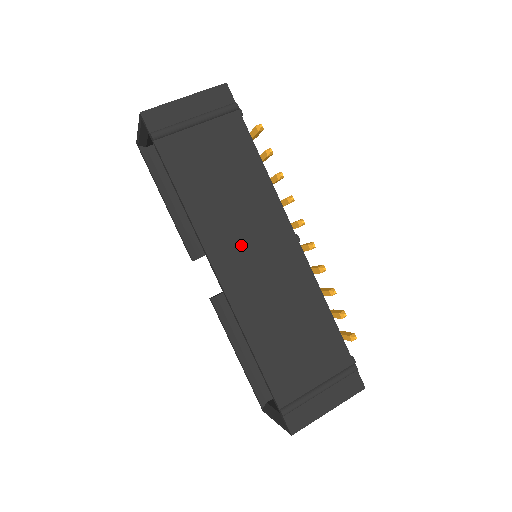
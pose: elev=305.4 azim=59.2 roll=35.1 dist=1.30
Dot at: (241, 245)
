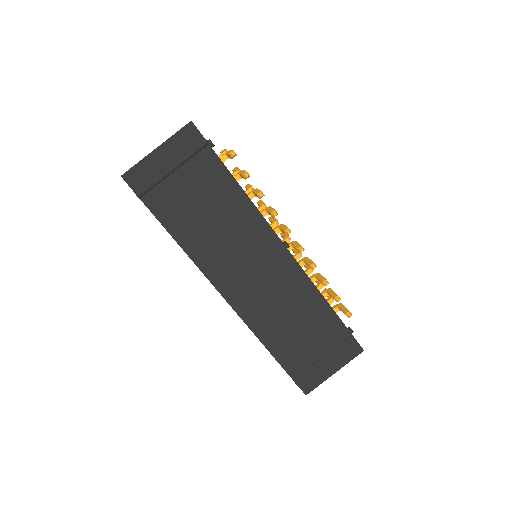
Dot at: (237, 266)
